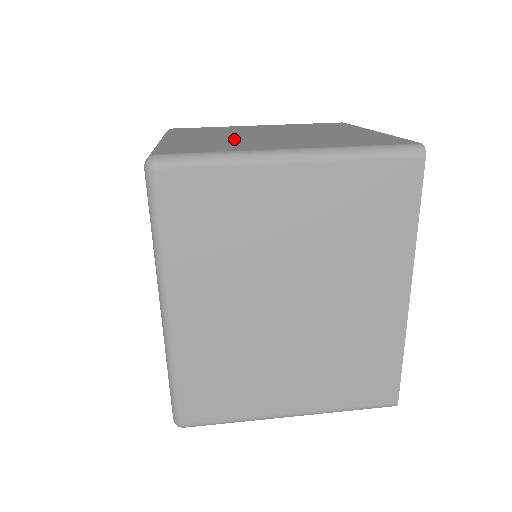
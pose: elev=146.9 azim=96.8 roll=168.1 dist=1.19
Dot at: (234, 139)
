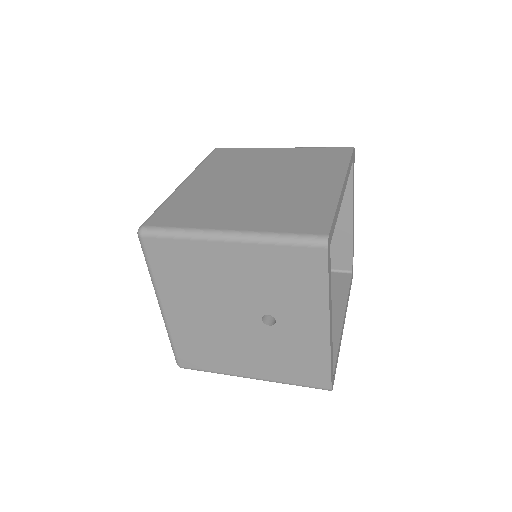
Dot at: occluded
